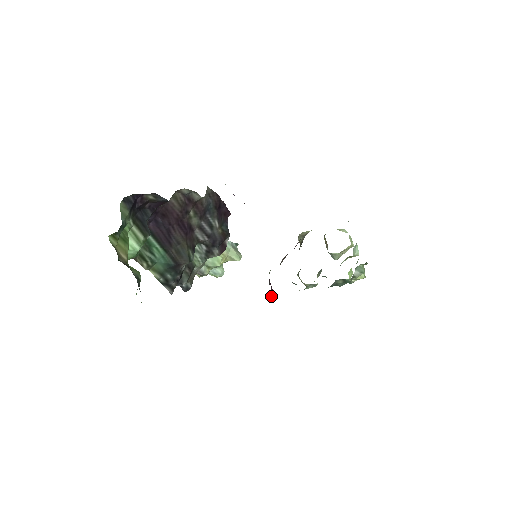
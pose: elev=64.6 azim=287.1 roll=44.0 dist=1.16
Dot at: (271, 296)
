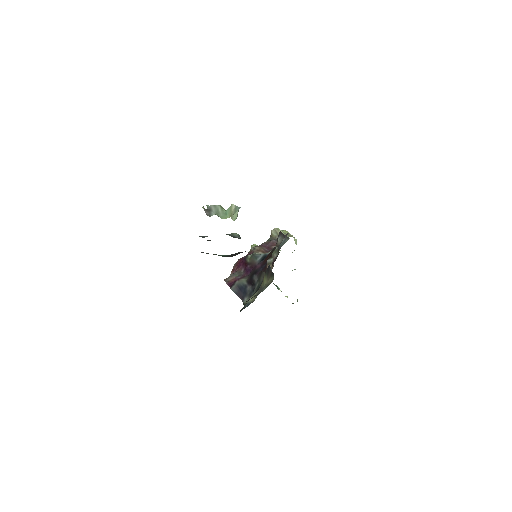
Dot at: (238, 270)
